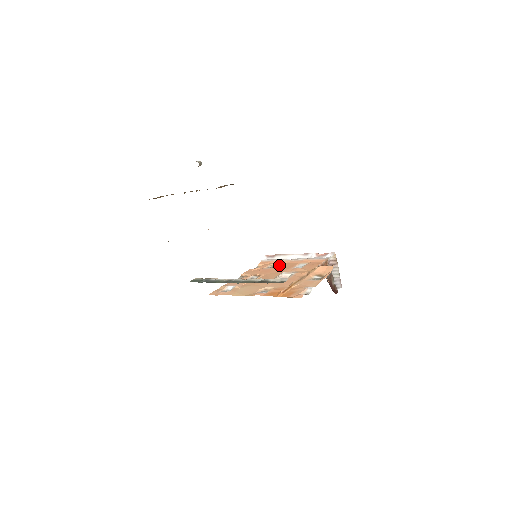
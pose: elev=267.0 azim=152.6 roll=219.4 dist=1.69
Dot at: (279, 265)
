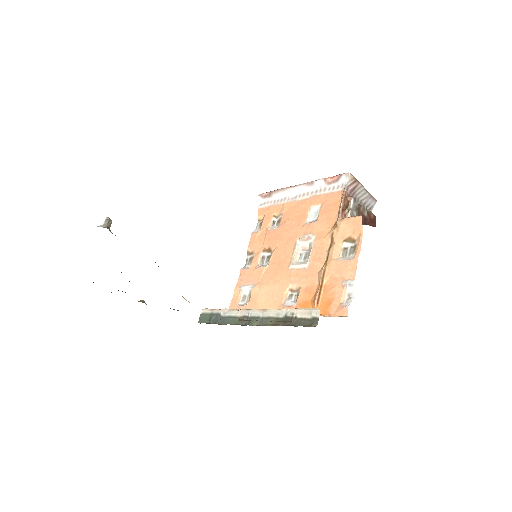
Dot at: (285, 216)
